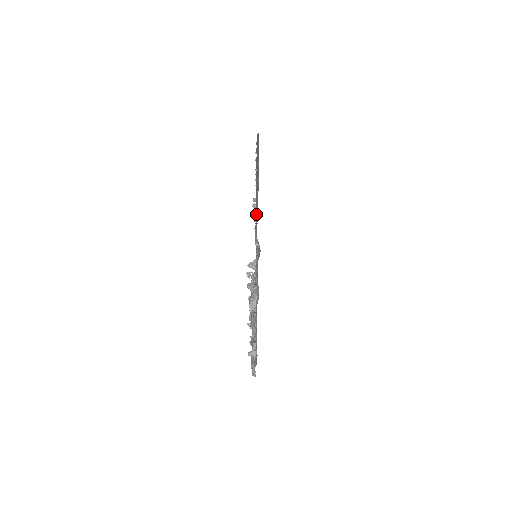
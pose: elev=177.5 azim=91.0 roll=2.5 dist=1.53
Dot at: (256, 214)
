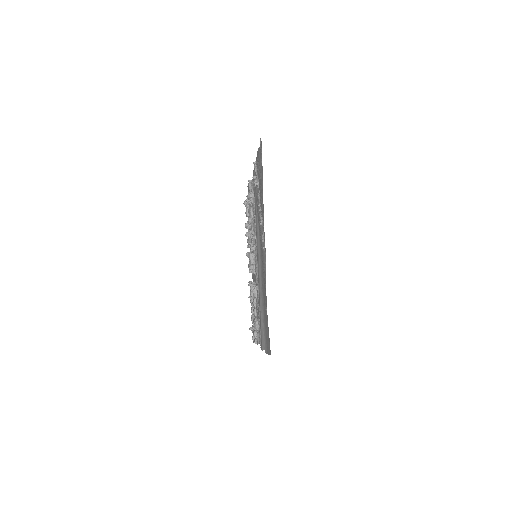
Dot at: occluded
